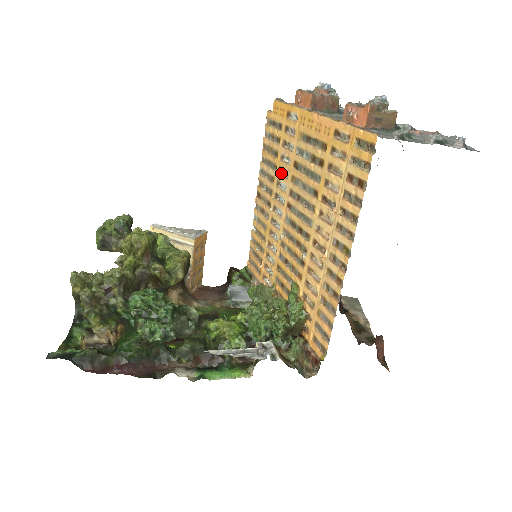
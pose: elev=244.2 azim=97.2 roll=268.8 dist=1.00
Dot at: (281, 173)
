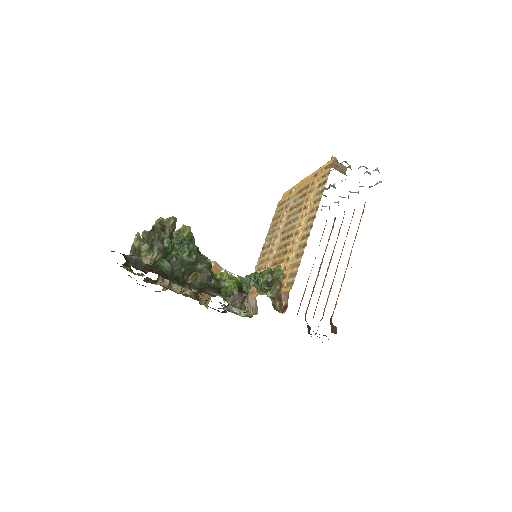
Dot at: (281, 222)
